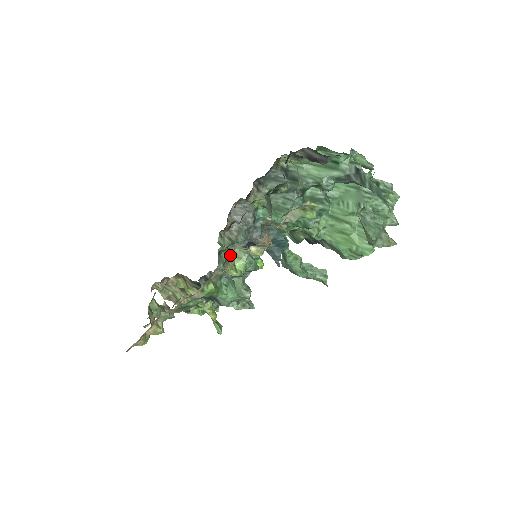
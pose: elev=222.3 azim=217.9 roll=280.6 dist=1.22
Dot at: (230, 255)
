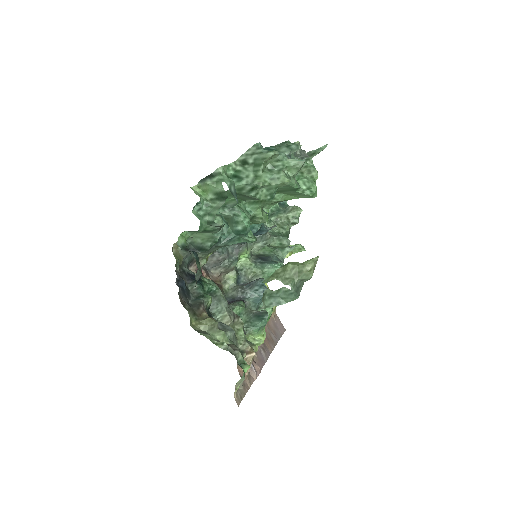
Dot at: occluded
